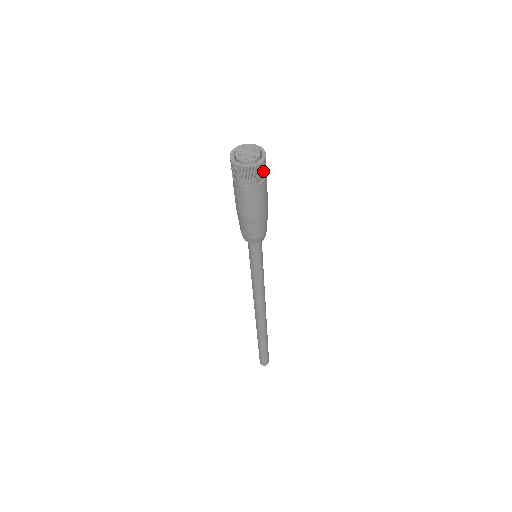
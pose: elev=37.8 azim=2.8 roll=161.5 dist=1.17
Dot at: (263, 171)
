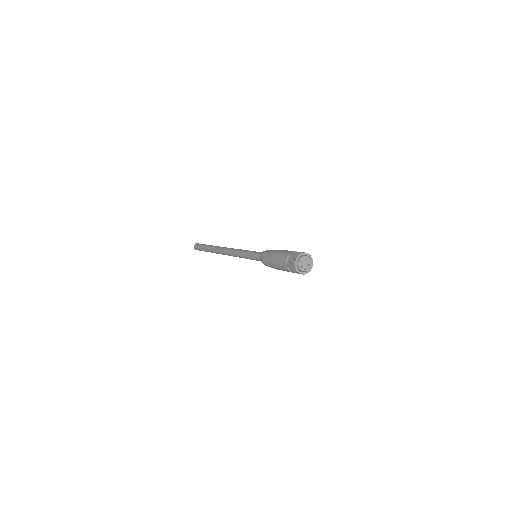
Dot at: occluded
